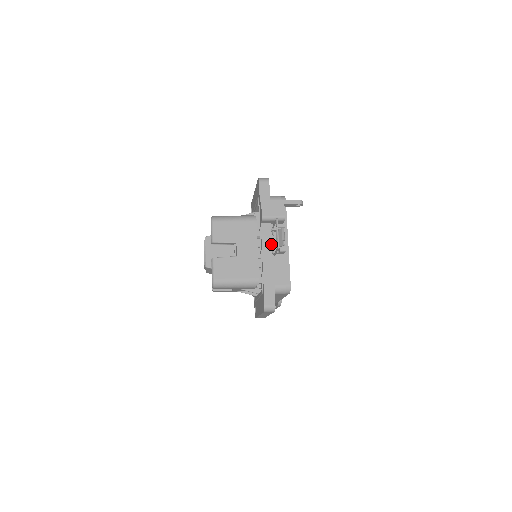
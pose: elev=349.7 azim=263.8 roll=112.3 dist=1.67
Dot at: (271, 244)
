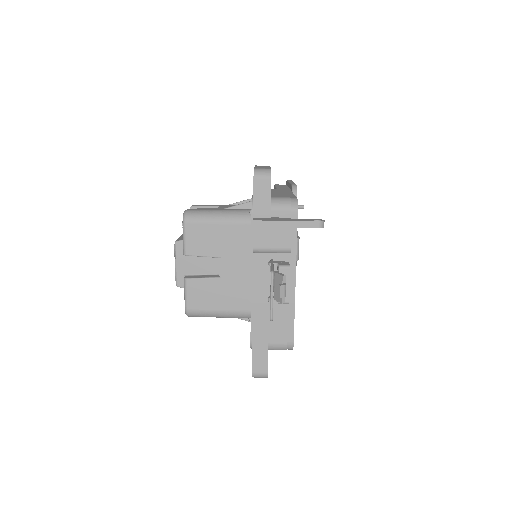
Dot at: (268, 282)
